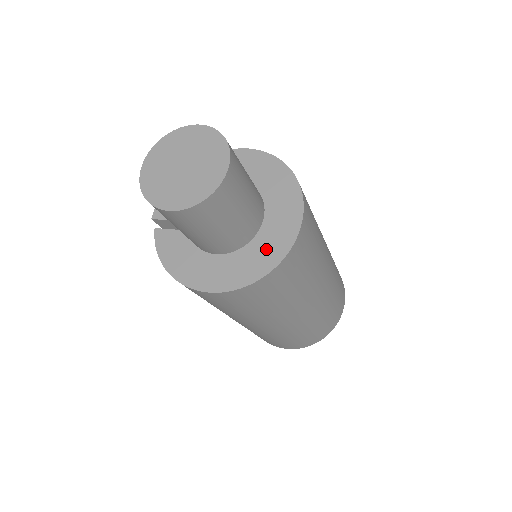
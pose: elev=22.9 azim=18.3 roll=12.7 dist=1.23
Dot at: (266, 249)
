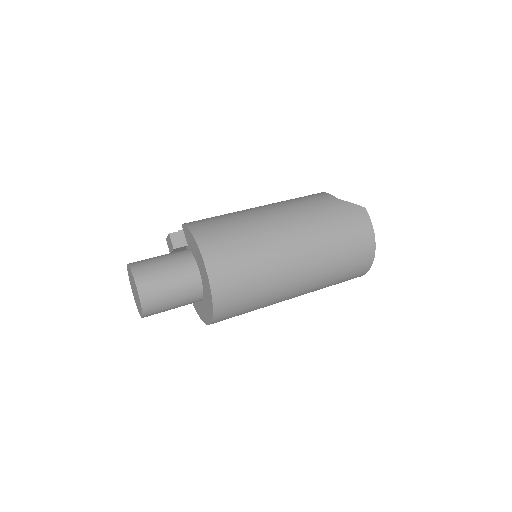
Dot at: (199, 309)
